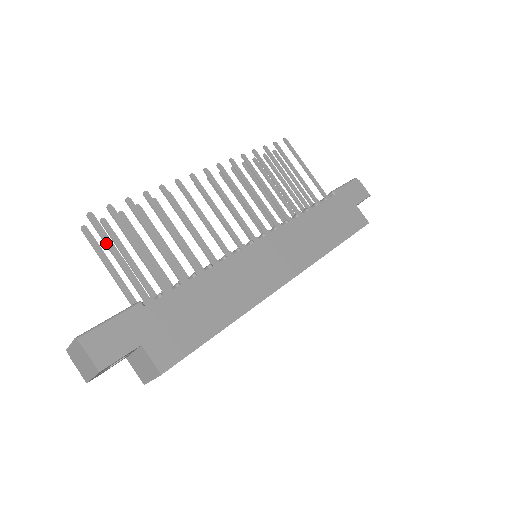
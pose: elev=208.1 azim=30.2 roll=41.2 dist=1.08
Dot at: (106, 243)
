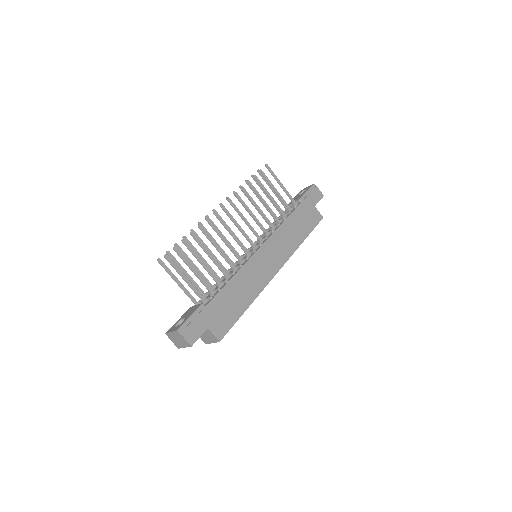
Dot at: (178, 272)
